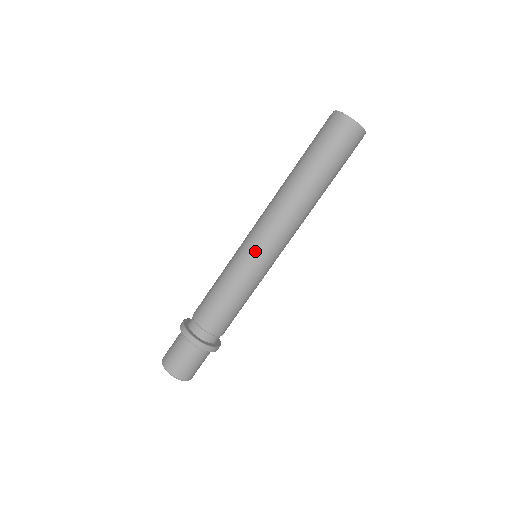
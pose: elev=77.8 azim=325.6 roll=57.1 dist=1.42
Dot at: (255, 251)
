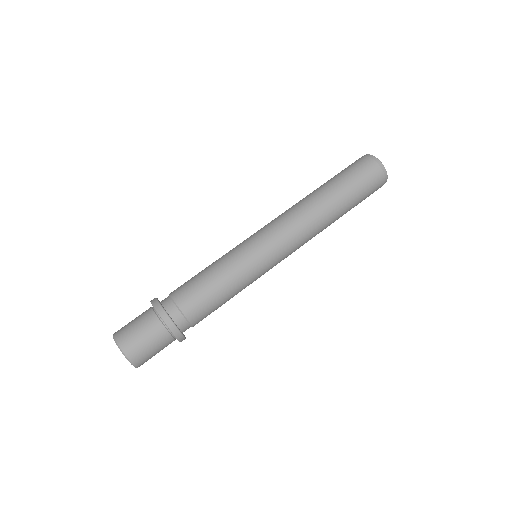
Dot at: (255, 238)
